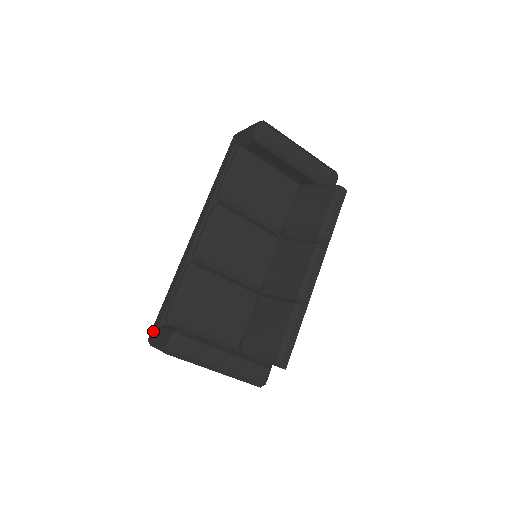
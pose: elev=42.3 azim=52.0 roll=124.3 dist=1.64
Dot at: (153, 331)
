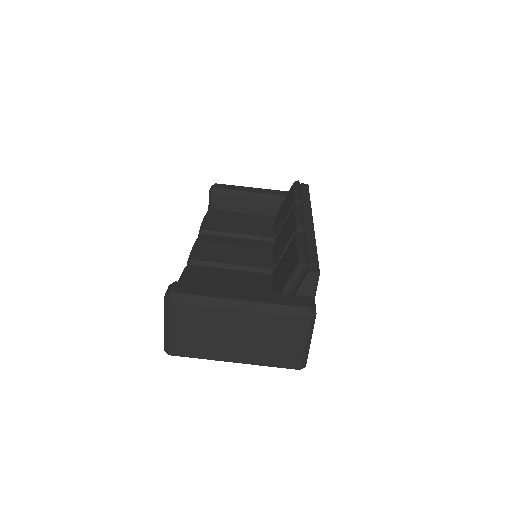
Dot at: occluded
